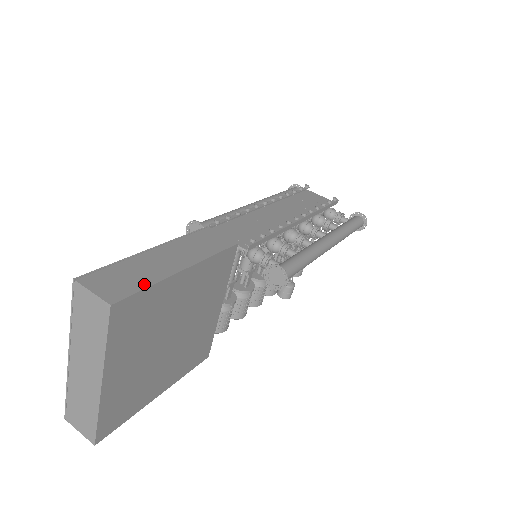
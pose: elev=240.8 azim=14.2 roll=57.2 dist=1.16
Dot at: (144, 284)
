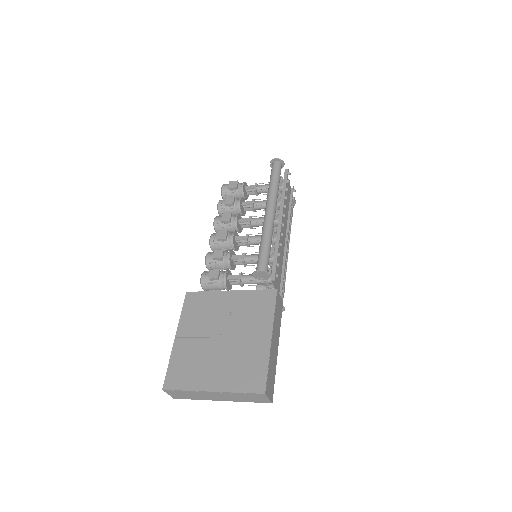
Dot at: occluded
